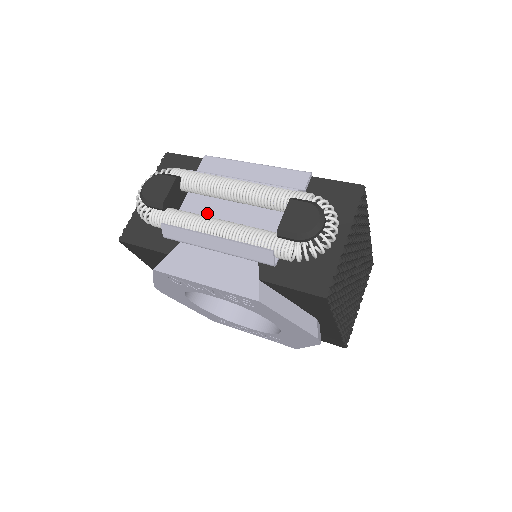
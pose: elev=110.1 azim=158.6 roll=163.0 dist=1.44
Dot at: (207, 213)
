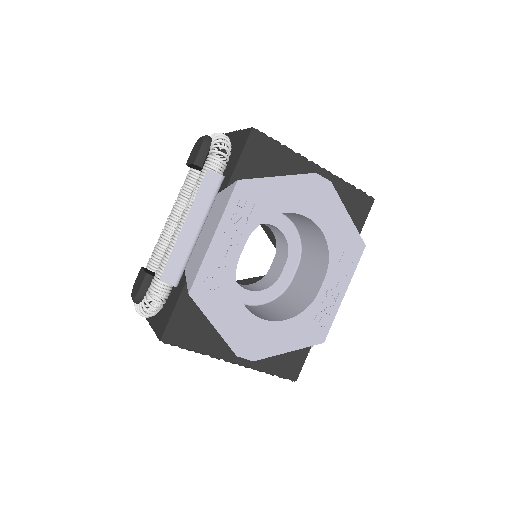
Dot at: occluded
